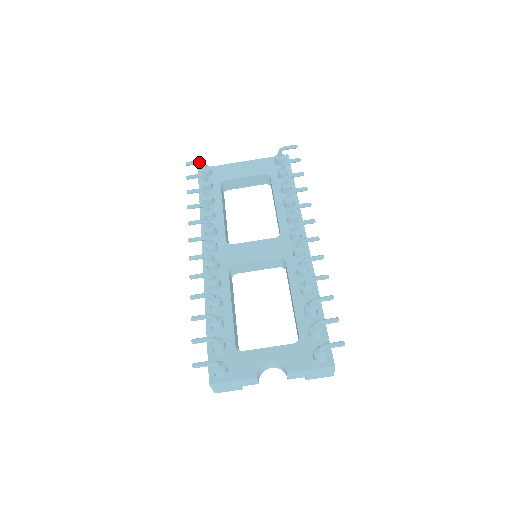
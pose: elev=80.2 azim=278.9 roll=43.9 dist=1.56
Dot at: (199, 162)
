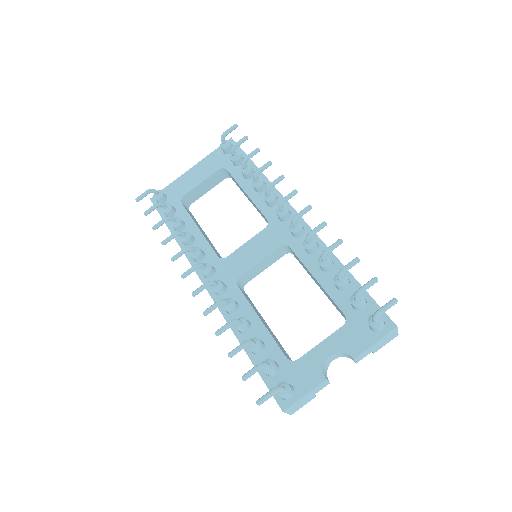
Dot at: (148, 192)
